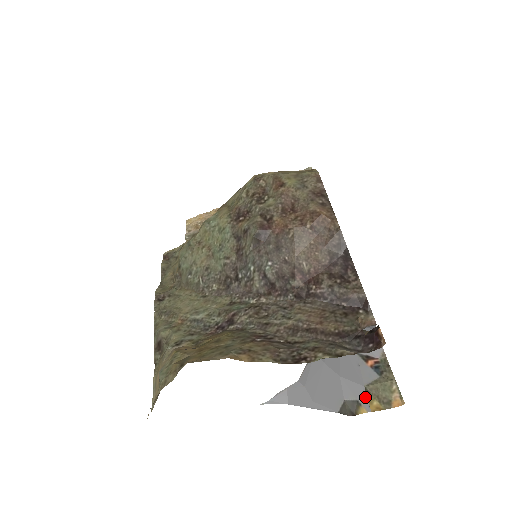
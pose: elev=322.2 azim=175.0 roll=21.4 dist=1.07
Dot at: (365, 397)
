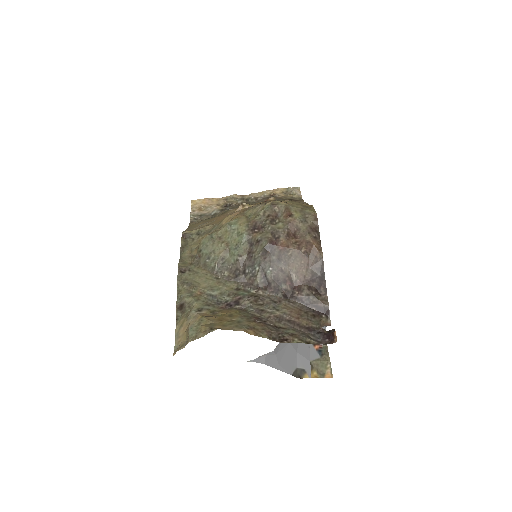
Dot at: (309, 368)
